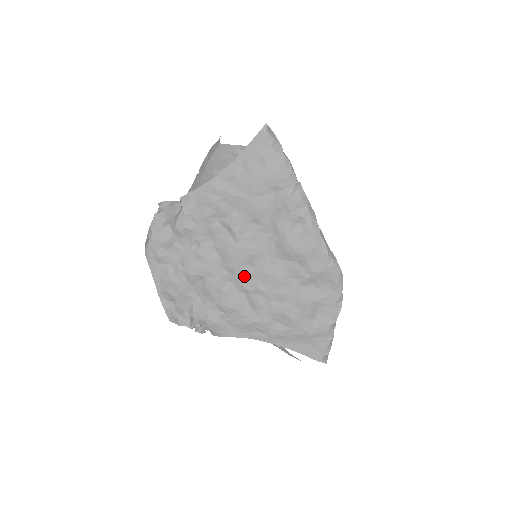
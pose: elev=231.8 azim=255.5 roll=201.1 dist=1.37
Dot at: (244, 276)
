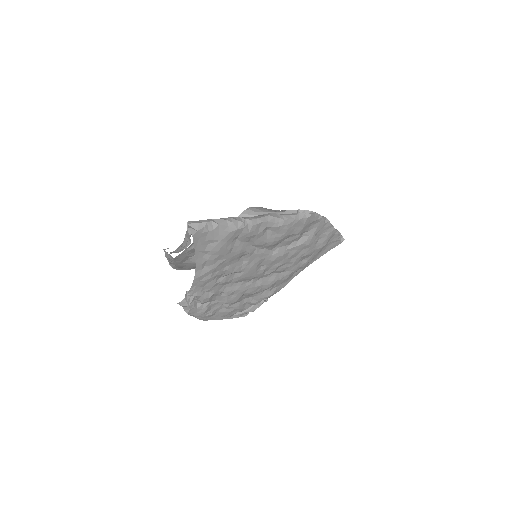
Dot at: (263, 272)
